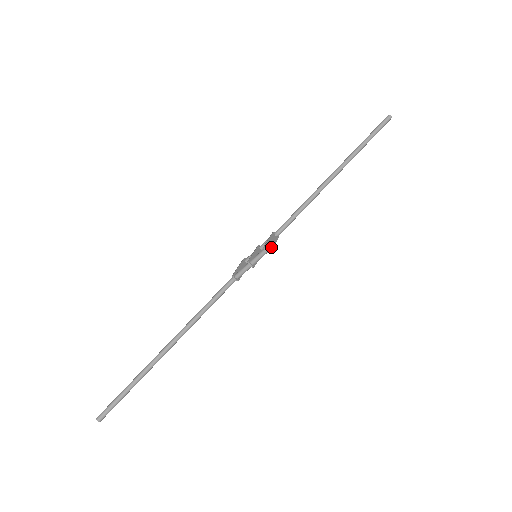
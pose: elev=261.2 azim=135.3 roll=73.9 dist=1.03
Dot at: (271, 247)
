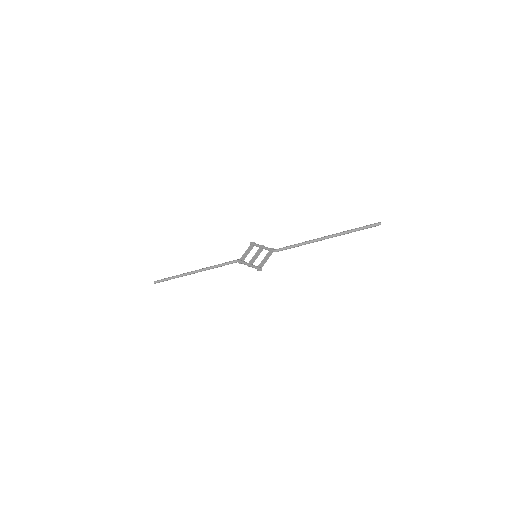
Dot at: occluded
